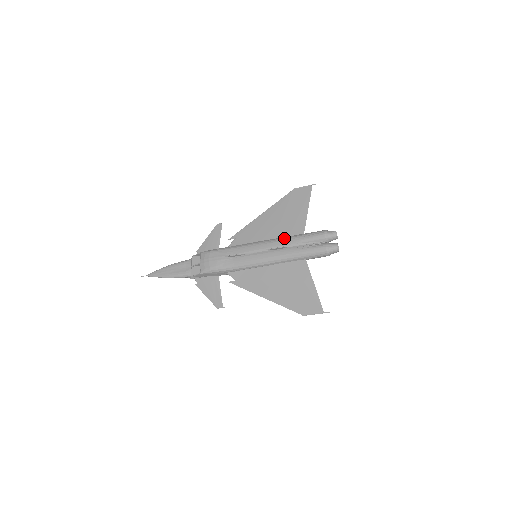
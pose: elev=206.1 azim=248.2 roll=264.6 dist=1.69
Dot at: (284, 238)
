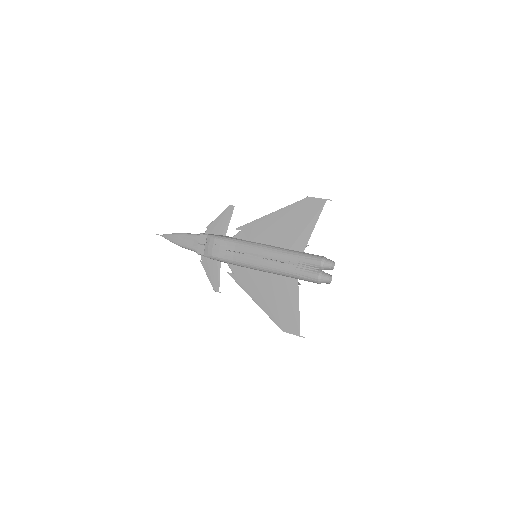
Dot at: (283, 251)
